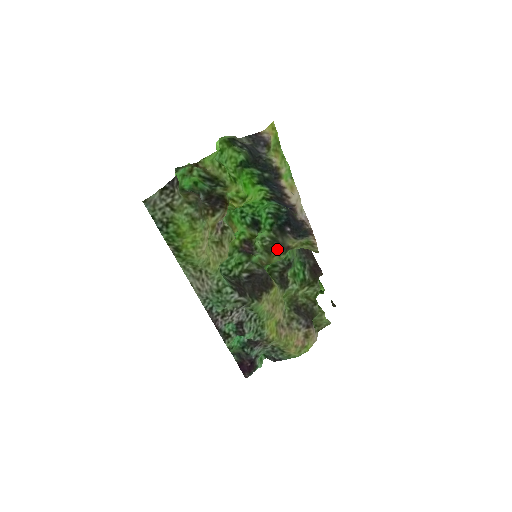
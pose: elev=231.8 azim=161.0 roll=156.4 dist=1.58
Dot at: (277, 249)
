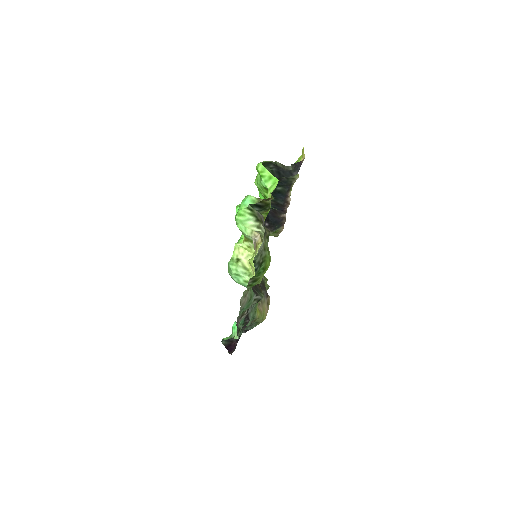
Dot at: occluded
